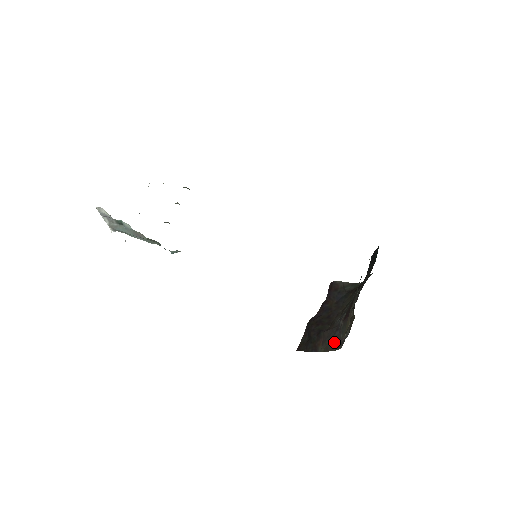
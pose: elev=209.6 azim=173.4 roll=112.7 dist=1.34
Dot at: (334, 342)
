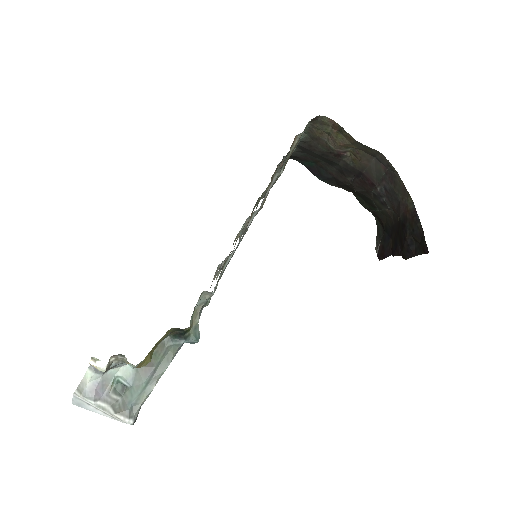
Dot at: (393, 182)
